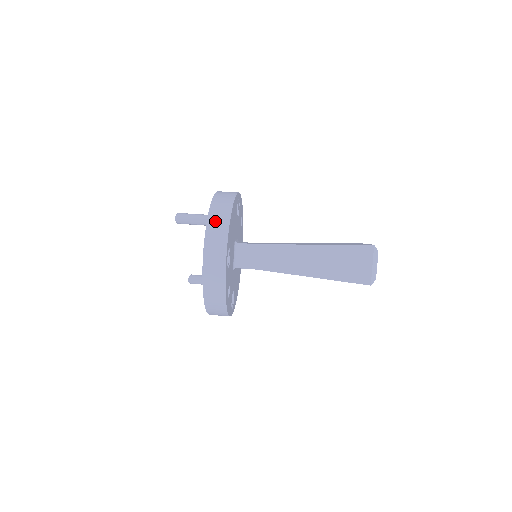
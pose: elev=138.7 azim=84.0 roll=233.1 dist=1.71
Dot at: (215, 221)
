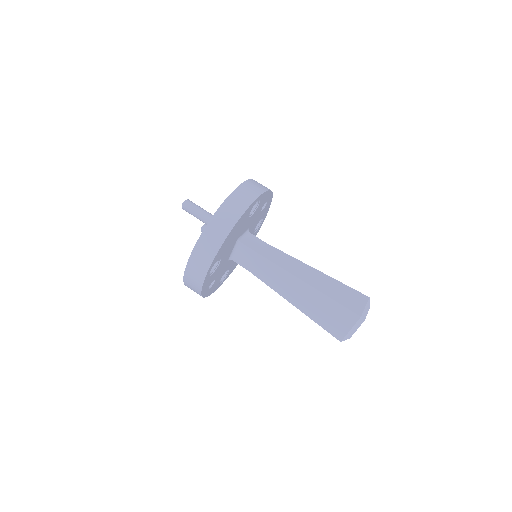
Dot at: (209, 237)
